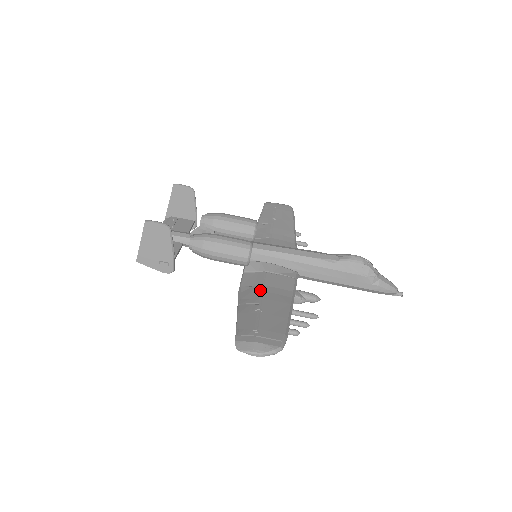
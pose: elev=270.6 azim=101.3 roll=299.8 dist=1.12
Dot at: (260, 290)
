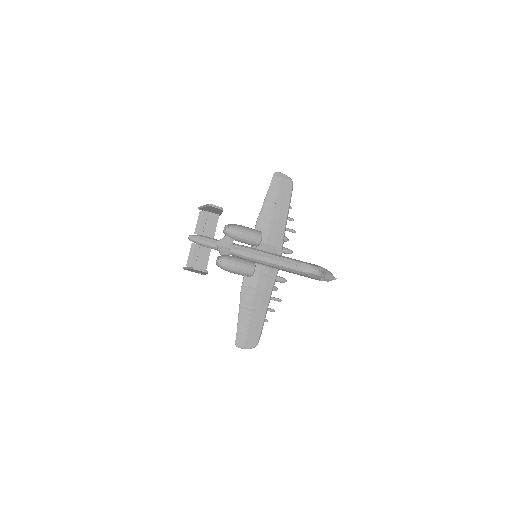
Dot at: (253, 294)
